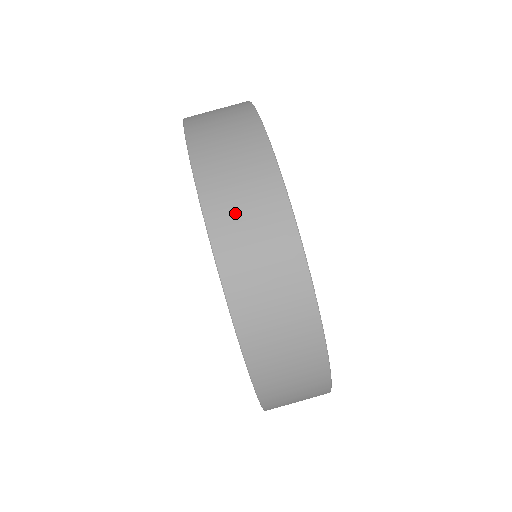
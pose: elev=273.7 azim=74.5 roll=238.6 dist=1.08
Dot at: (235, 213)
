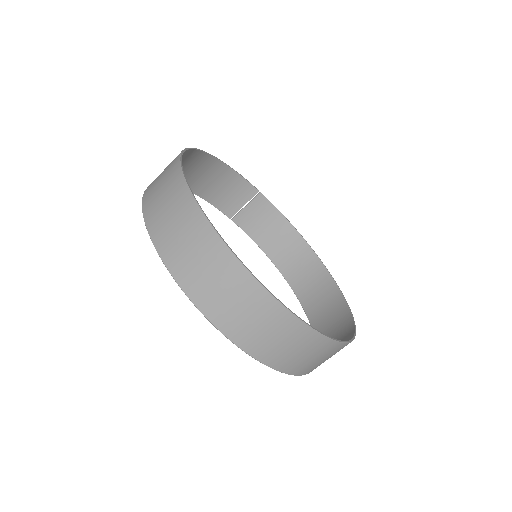
Dot at: (302, 362)
